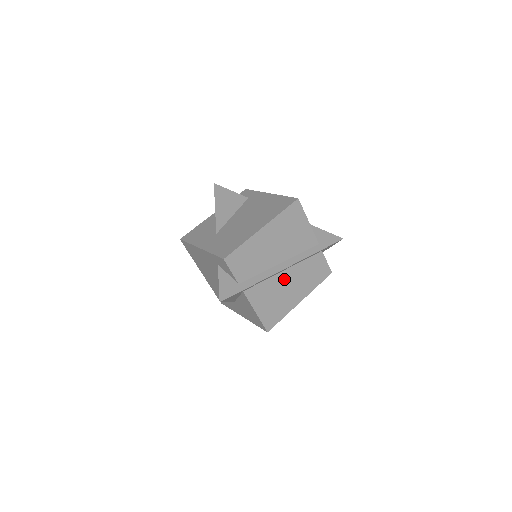
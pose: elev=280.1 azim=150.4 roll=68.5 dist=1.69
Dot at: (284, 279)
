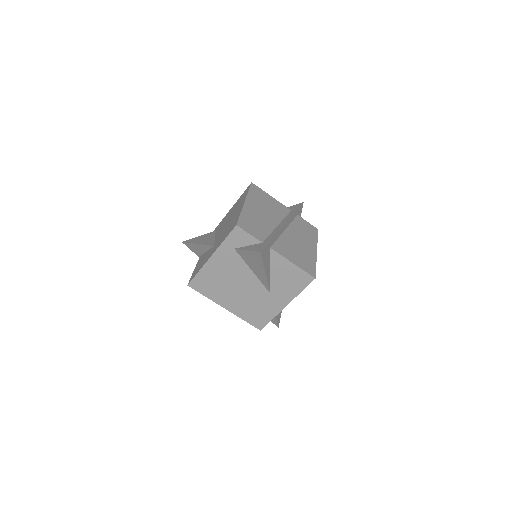
Dot at: (290, 236)
